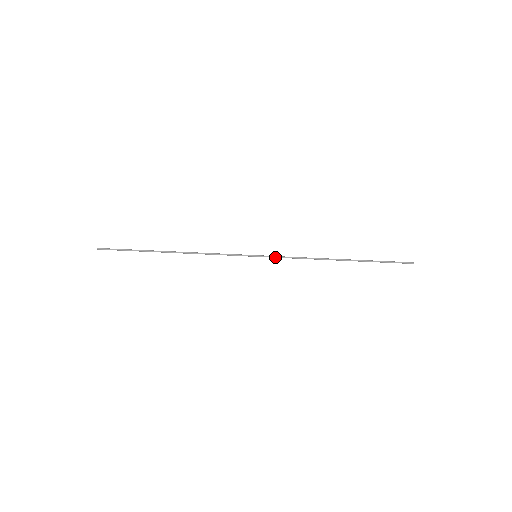
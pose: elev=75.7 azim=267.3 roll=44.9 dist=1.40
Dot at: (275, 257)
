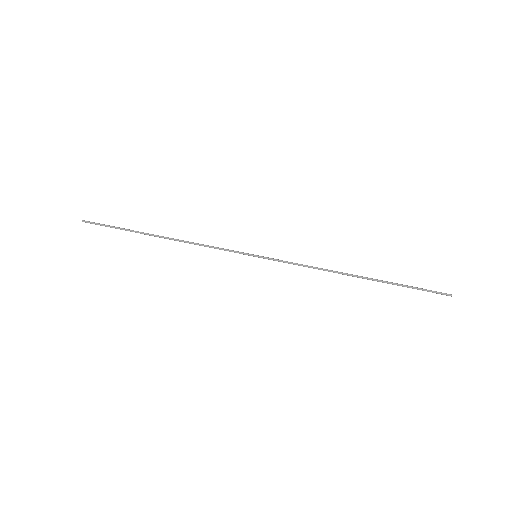
Dot at: (278, 260)
